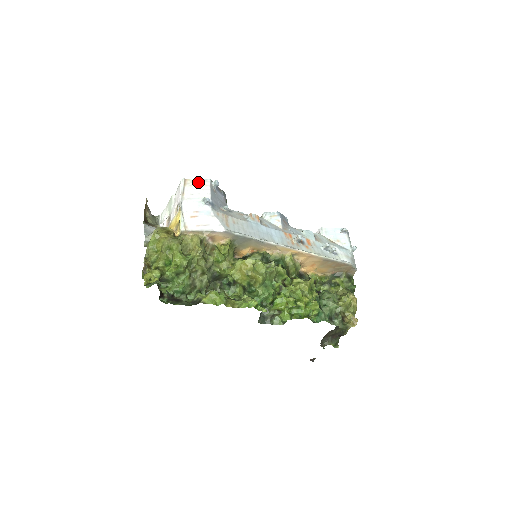
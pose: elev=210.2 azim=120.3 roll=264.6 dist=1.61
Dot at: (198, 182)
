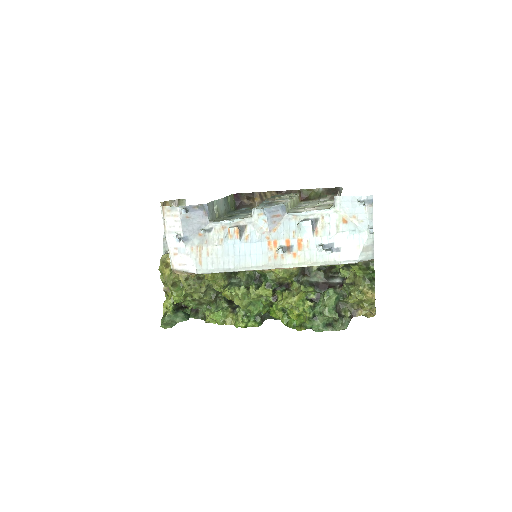
Dot at: (171, 211)
